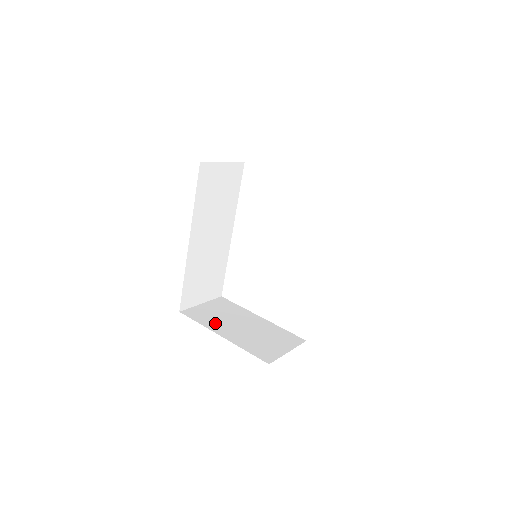
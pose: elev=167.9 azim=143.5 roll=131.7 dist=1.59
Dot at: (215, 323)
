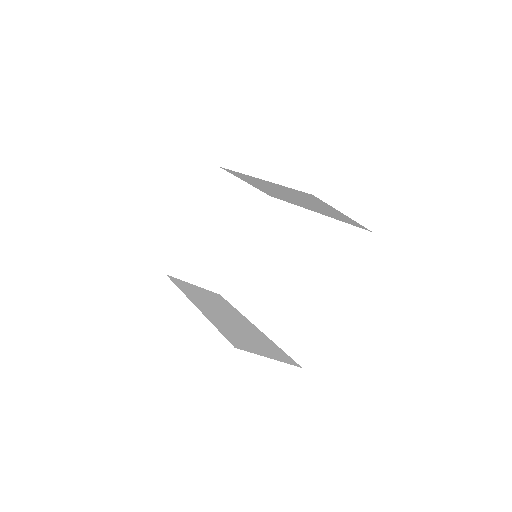
Dot at: occluded
